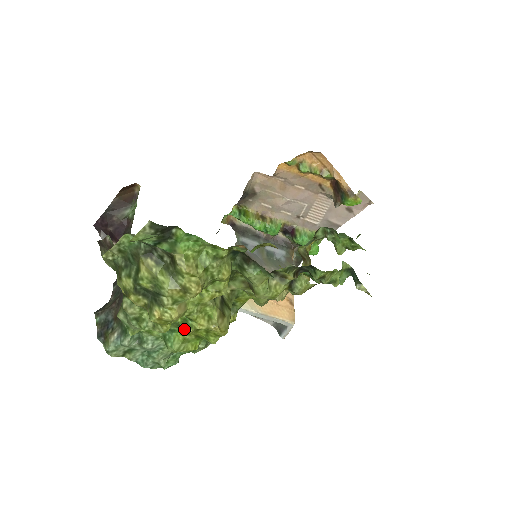
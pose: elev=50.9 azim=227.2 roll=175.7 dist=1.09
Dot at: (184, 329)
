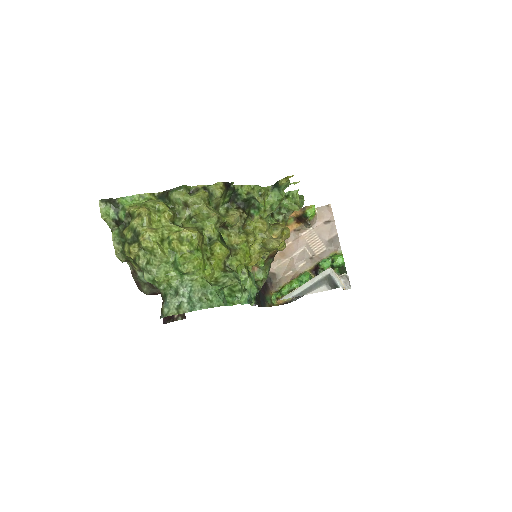
Dot at: (173, 247)
